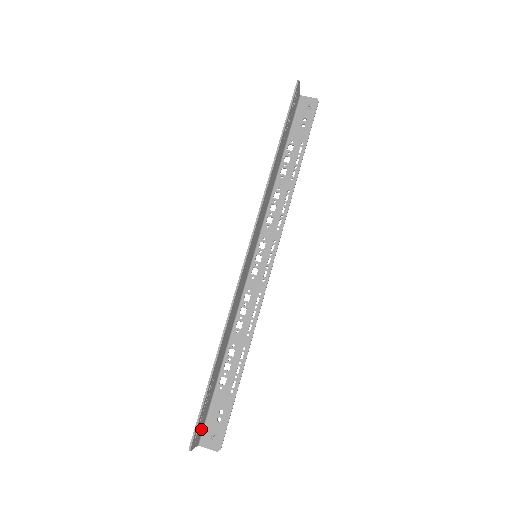
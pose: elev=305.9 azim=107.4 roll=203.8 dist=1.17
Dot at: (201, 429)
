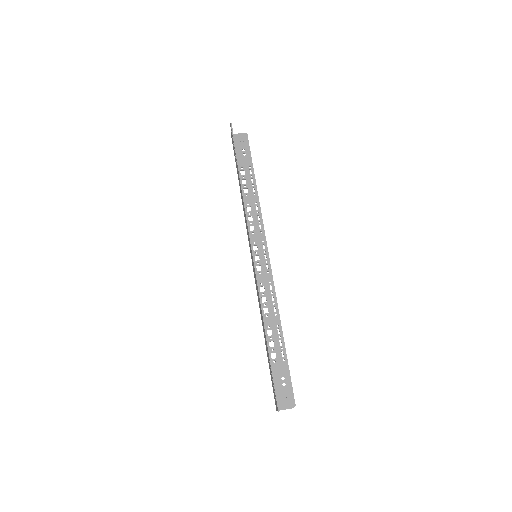
Dot at: occluded
